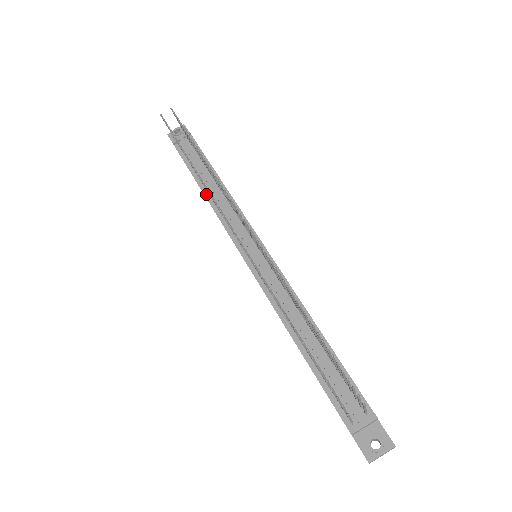
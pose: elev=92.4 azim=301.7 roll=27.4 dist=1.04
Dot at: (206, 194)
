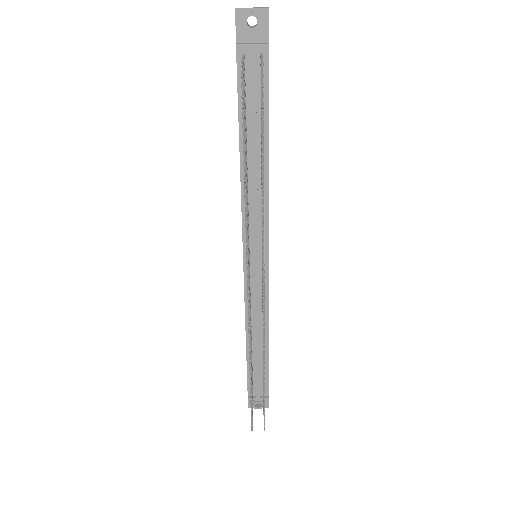
Dot at: (242, 165)
